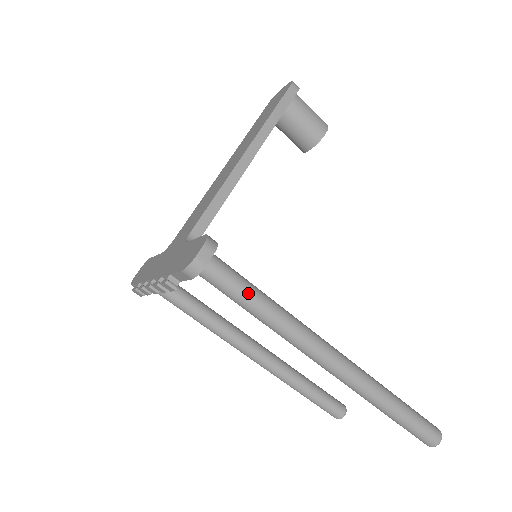
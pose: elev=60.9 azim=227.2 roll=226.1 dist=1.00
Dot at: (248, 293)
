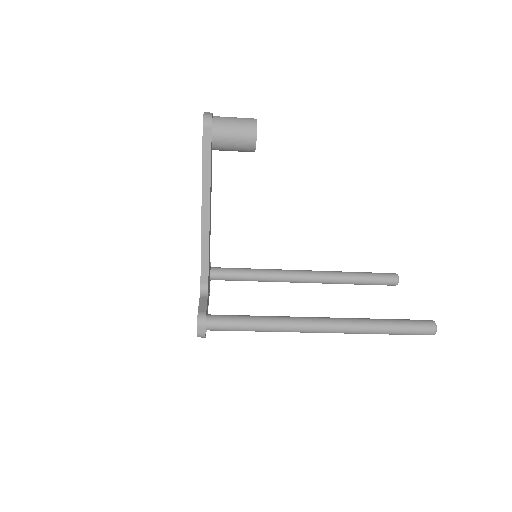
Dot at: (240, 328)
